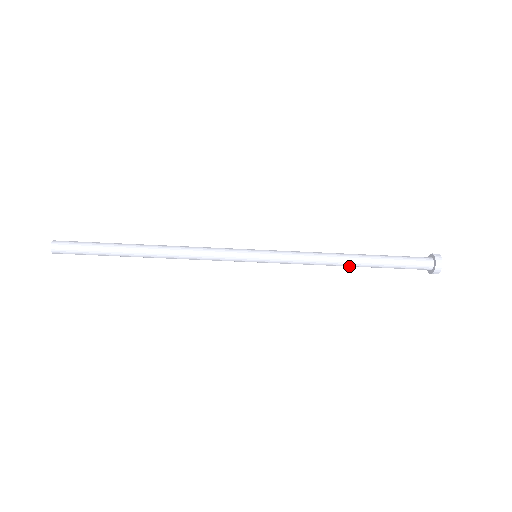
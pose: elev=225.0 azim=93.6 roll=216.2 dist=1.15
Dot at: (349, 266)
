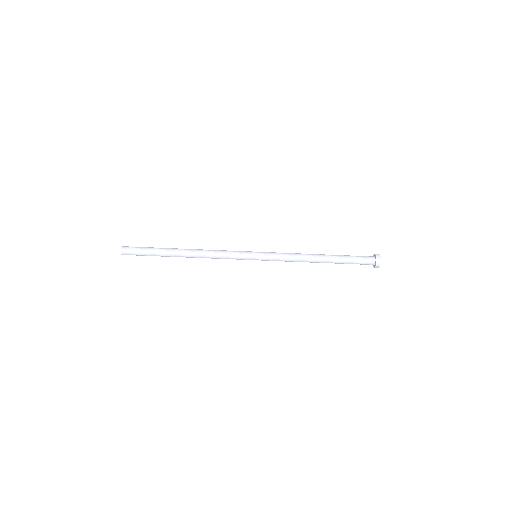
Dot at: occluded
